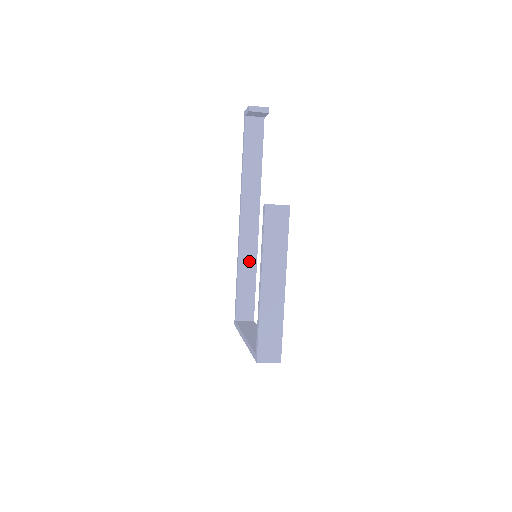
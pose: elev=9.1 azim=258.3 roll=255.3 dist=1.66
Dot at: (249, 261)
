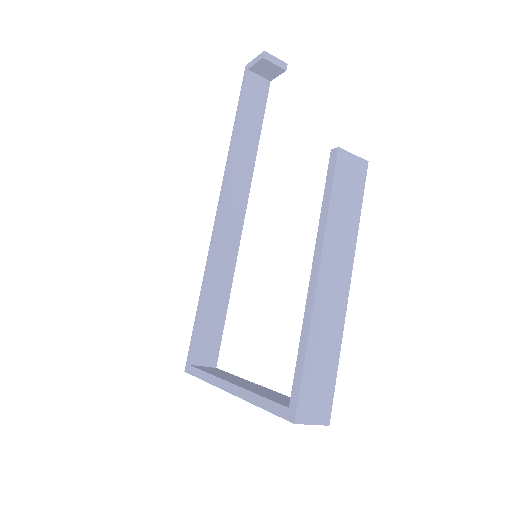
Dot at: (223, 272)
